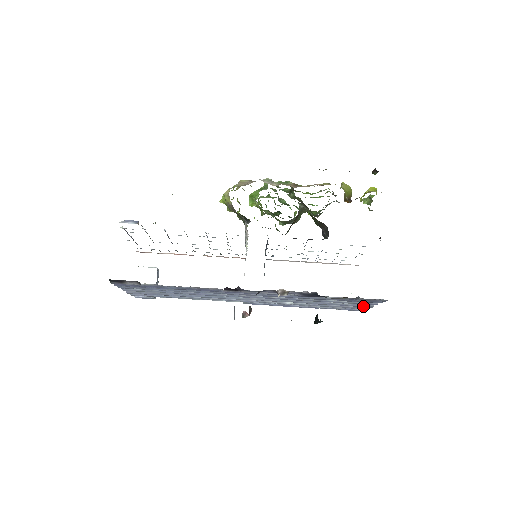
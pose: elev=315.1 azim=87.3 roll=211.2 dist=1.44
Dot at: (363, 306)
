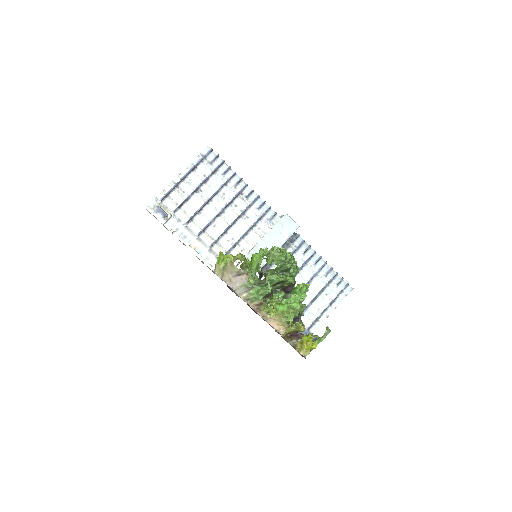
Dot at: occluded
